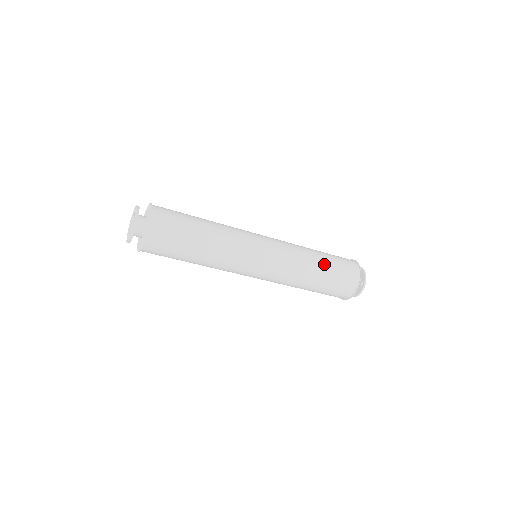
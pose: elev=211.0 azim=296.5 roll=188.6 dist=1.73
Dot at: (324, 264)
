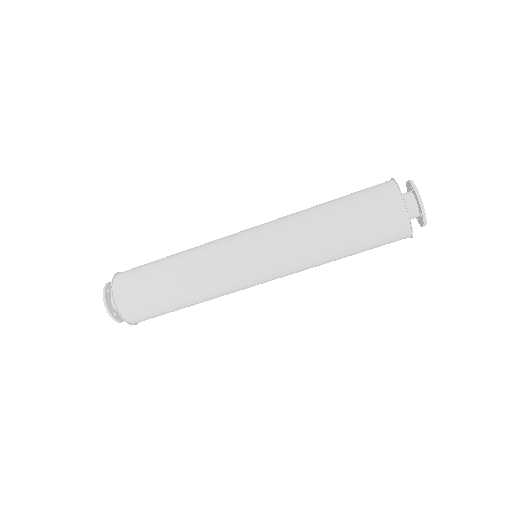
Dot at: (331, 201)
